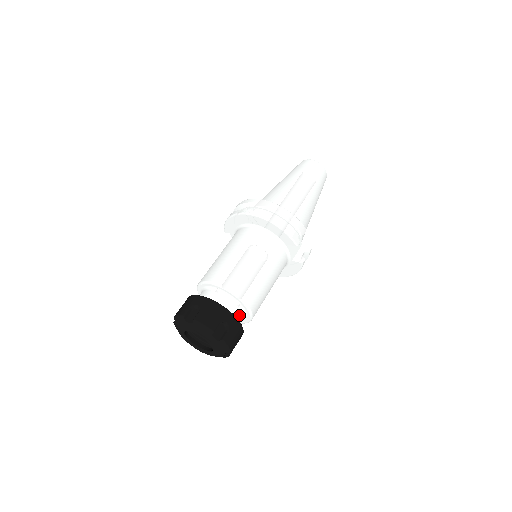
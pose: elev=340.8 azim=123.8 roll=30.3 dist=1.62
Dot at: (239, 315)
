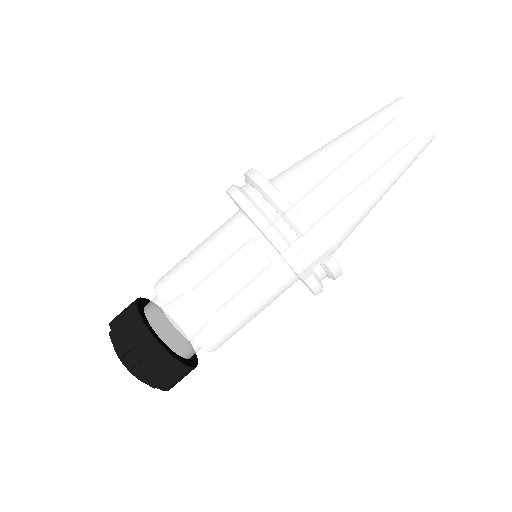
Dot at: (179, 340)
